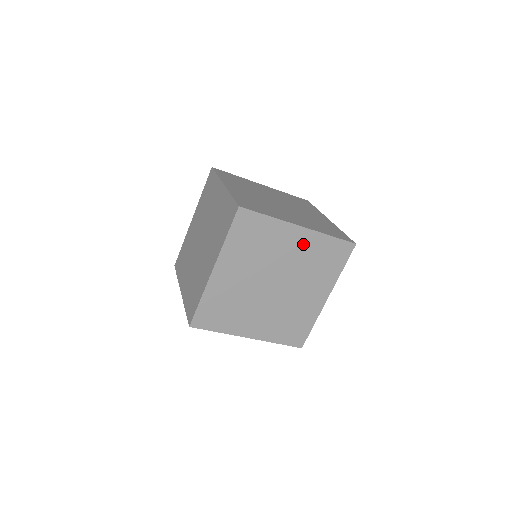
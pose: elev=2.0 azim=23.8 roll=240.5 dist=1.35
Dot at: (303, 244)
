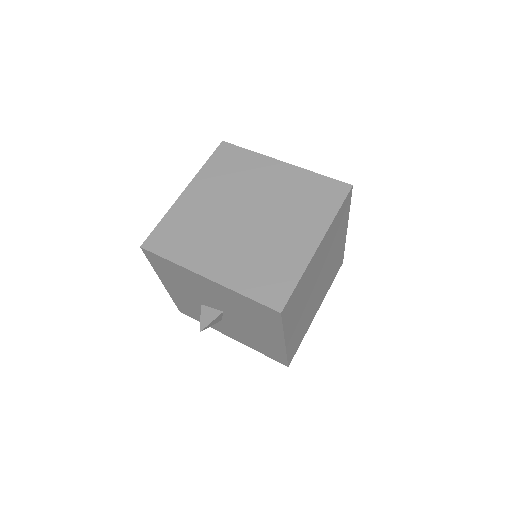
Dot at: (339, 247)
